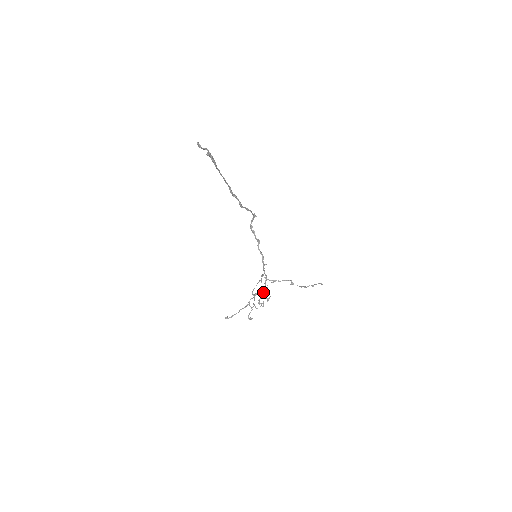
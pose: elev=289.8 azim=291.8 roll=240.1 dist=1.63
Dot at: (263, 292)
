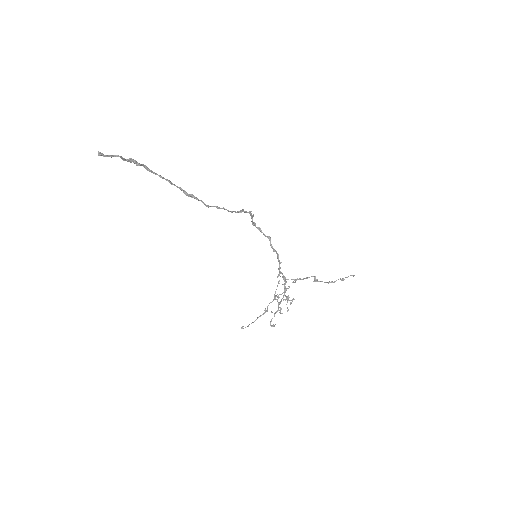
Dot at: occluded
